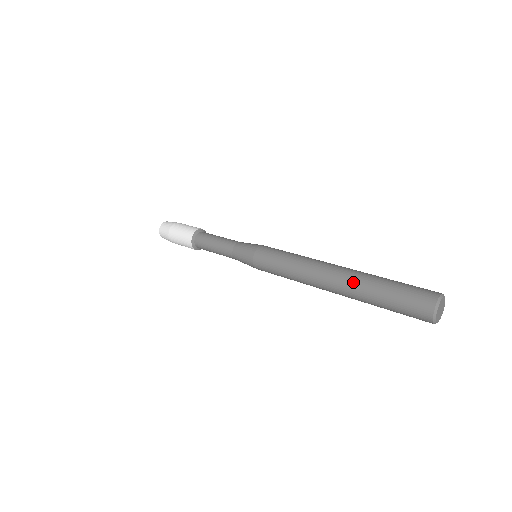
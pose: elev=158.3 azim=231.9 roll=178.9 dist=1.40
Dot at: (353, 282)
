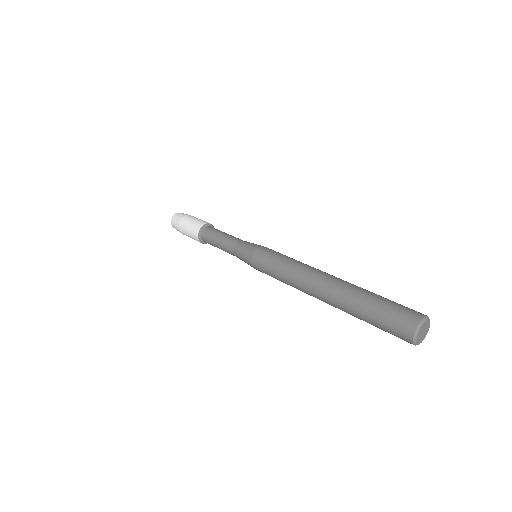
Dot at: (339, 298)
